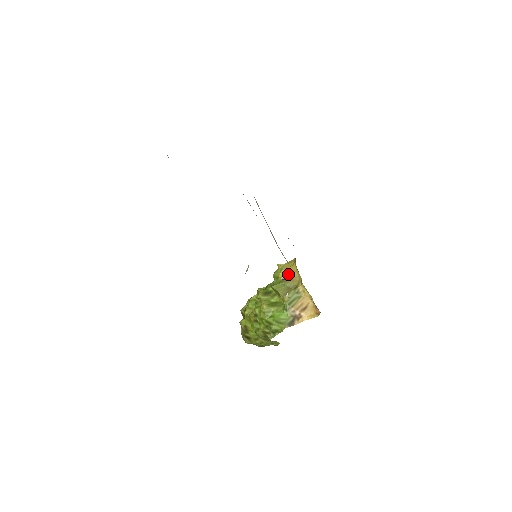
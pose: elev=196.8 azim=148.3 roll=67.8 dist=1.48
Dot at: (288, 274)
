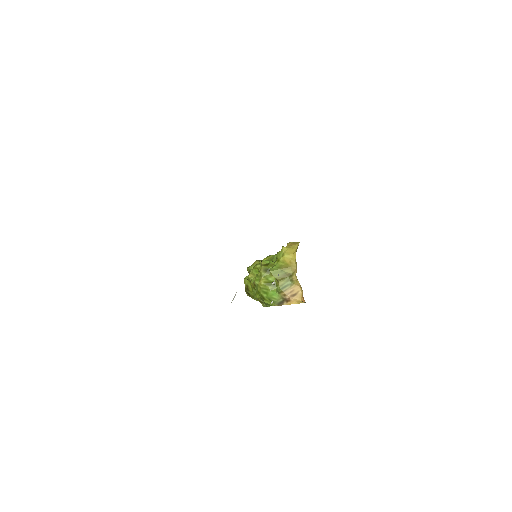
Dot at: (288, 261)
